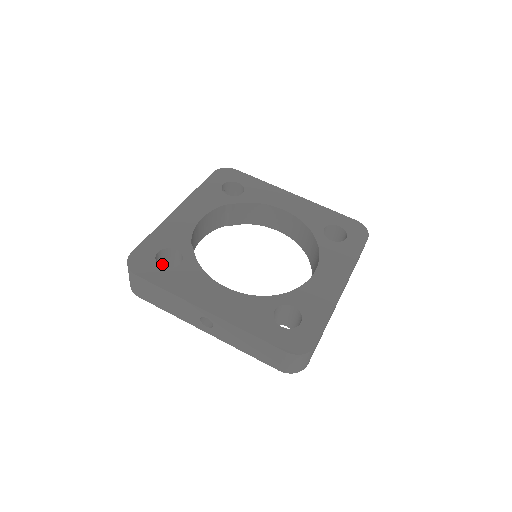
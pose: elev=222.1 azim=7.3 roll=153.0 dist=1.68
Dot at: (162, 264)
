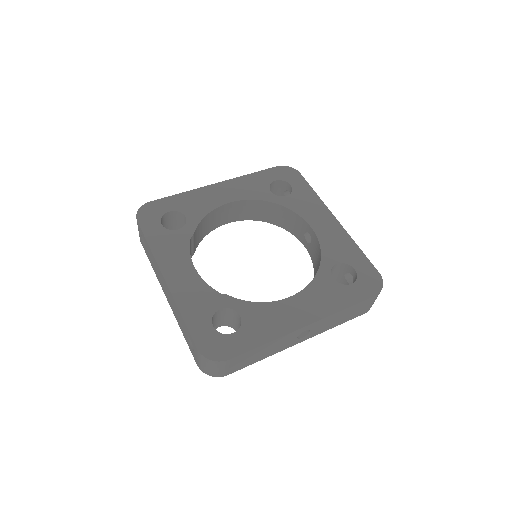
Dot at: occluded
